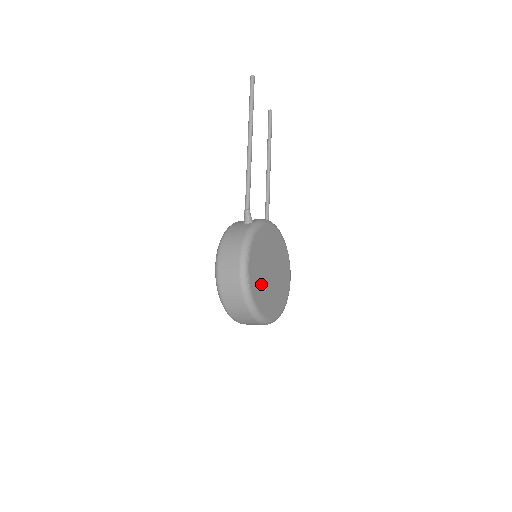
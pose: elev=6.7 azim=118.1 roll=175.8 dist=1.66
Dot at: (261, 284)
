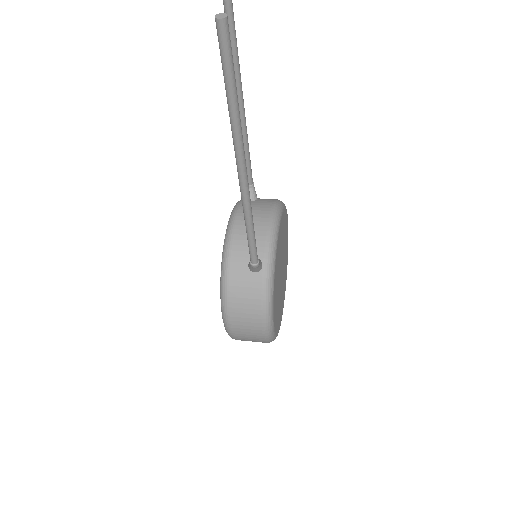
Dot at: (279, 306)
